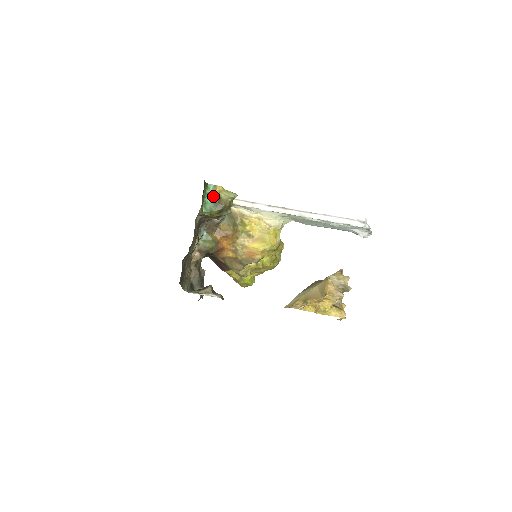
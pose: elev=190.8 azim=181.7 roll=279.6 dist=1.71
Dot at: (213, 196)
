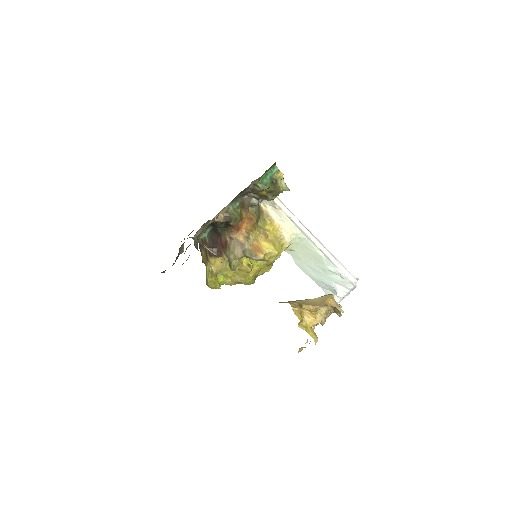
Dot at: (273, 177)
